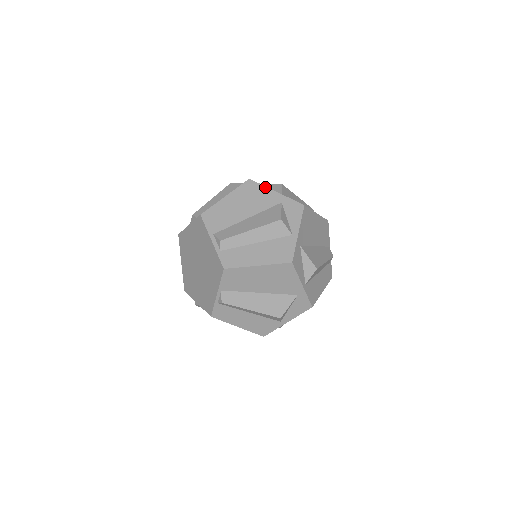
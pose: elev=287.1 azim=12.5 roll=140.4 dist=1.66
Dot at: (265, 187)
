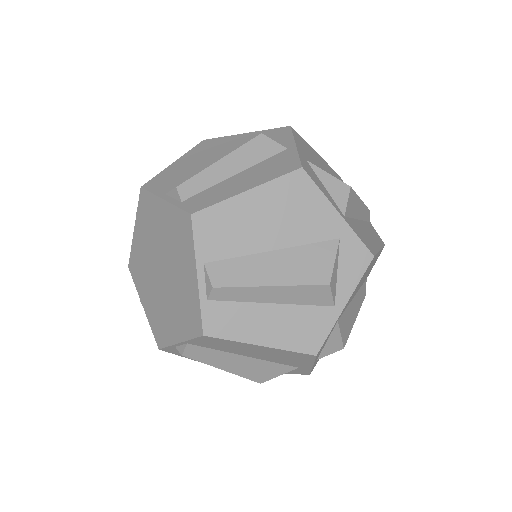
Dot at: (323, 196)
